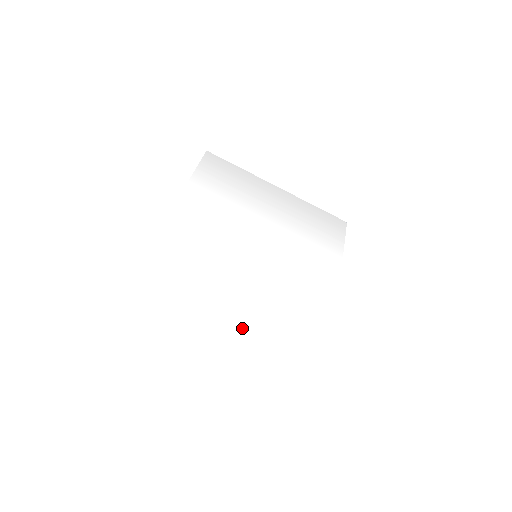
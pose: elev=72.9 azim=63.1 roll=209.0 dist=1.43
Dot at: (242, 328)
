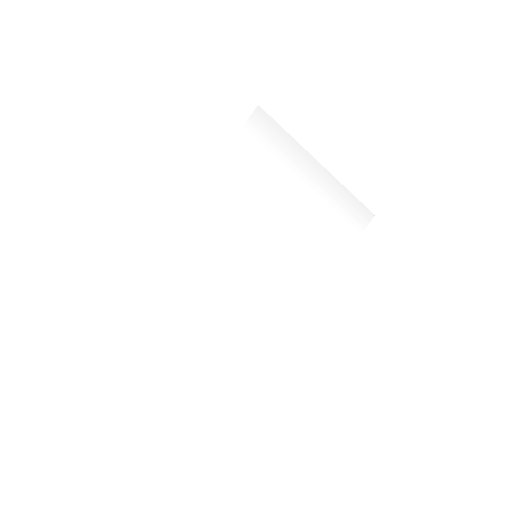
Dot at: (214, 326)
